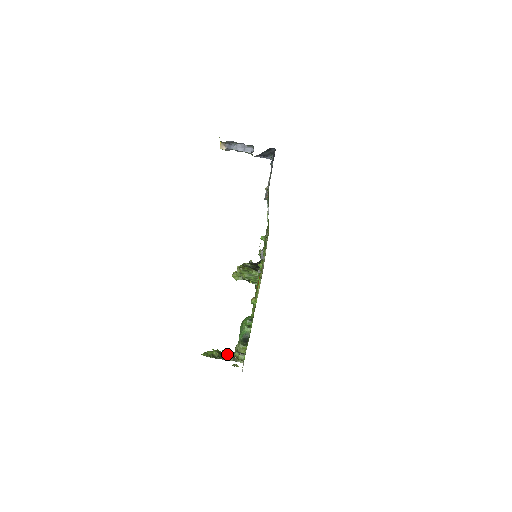
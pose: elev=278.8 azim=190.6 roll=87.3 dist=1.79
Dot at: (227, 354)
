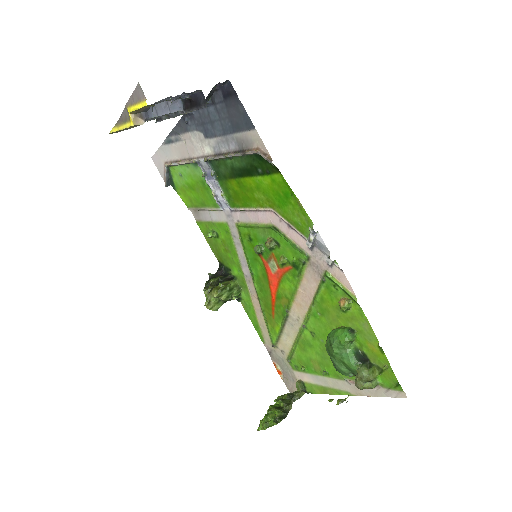
Dot at: (285, 401)
